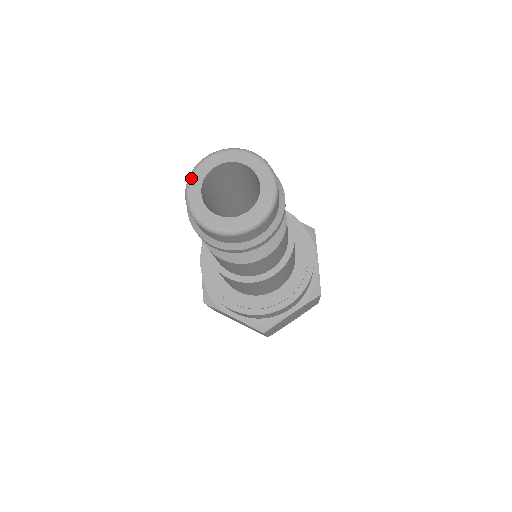
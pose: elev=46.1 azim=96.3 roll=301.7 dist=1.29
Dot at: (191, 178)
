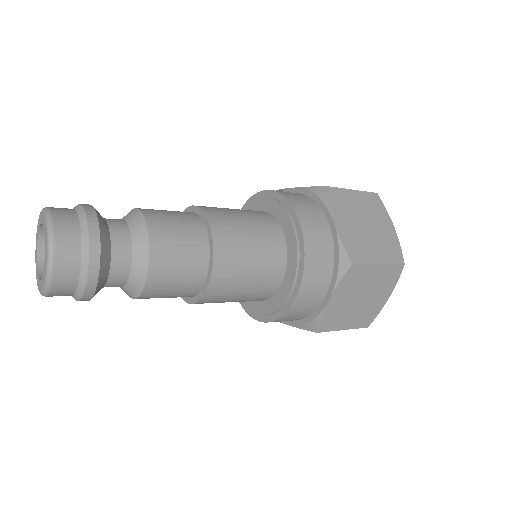
Dot at: (35, 254)
